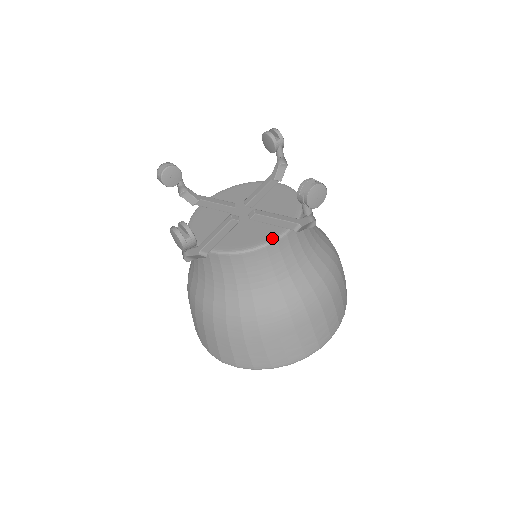
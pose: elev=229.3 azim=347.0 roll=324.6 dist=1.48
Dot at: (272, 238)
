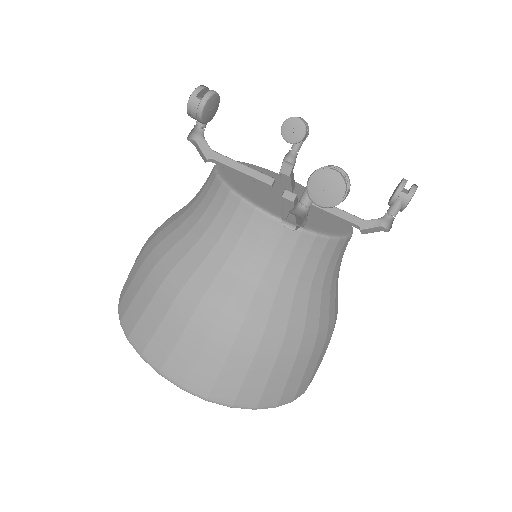
Dot at: (348, 232)
